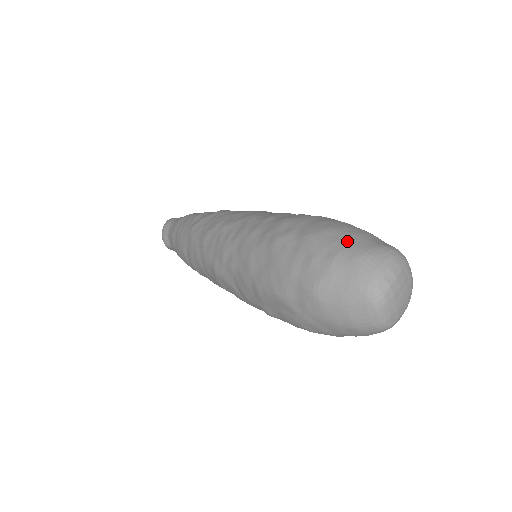
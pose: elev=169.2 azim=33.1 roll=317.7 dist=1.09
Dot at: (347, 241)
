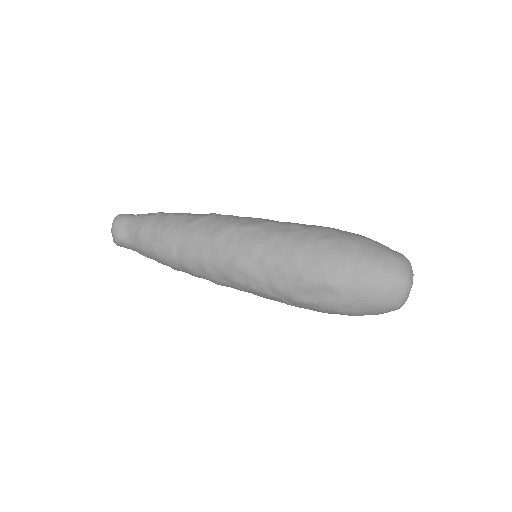
Dot at: (381, 247)
